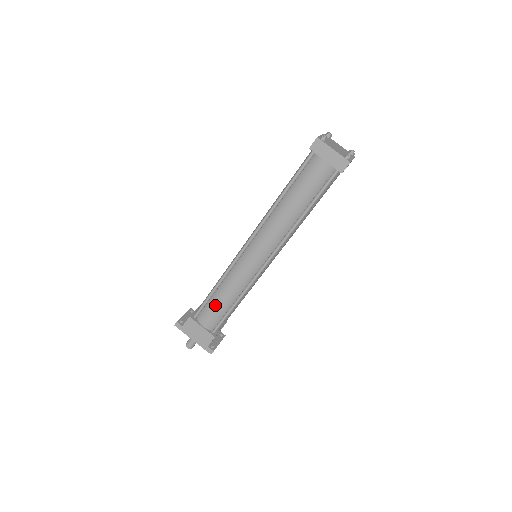
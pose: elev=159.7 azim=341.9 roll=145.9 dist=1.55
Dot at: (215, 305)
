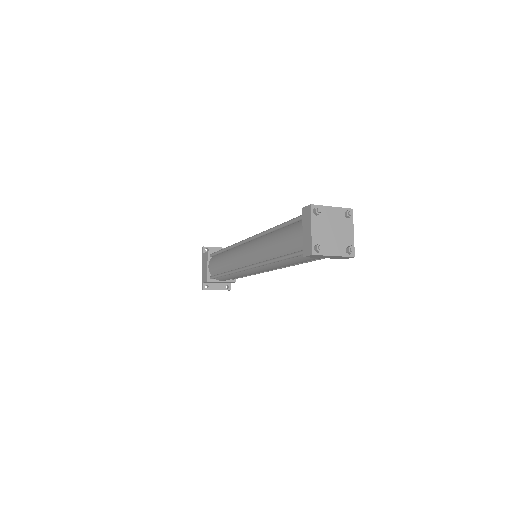
Dot at: (218, 261)
